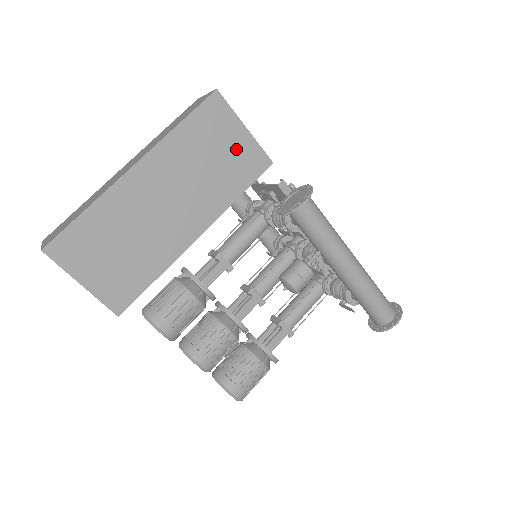
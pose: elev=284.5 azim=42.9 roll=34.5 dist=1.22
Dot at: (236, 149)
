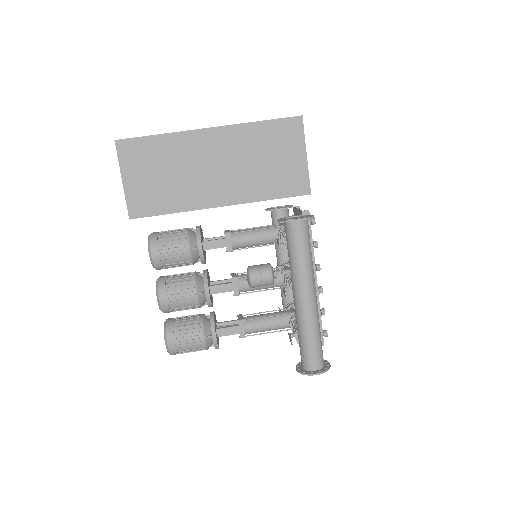
Dot at: (289, 165)
